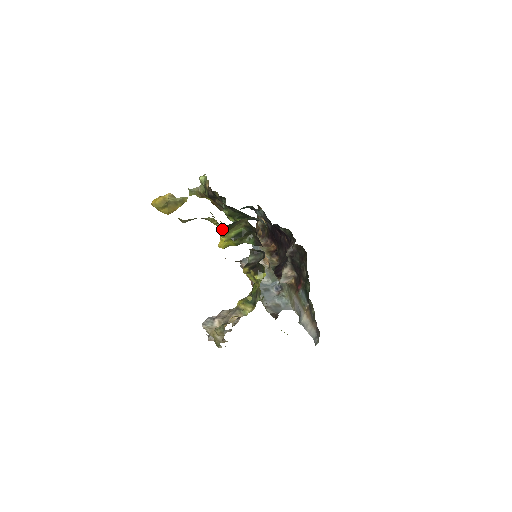
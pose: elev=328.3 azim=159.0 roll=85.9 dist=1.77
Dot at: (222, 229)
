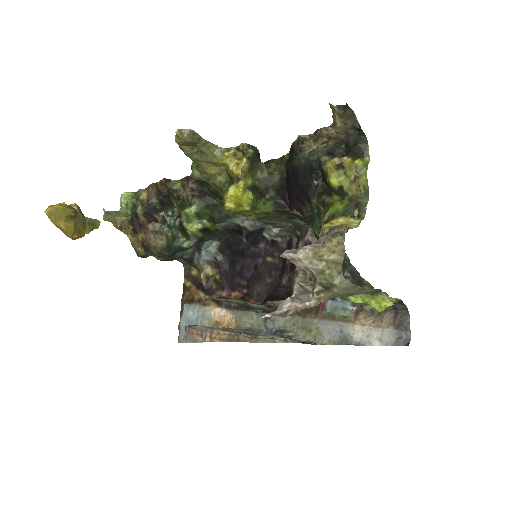
Dot at: (241, 163)
